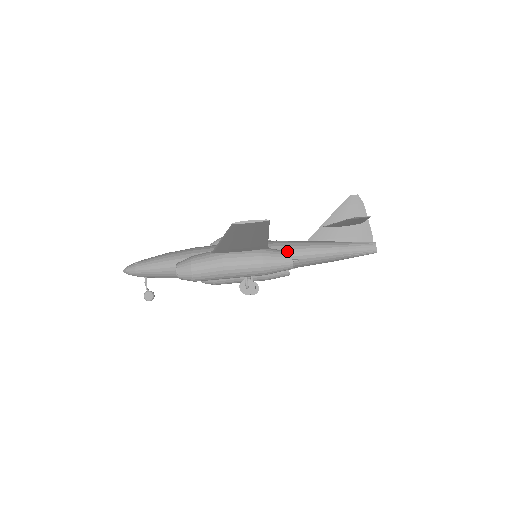
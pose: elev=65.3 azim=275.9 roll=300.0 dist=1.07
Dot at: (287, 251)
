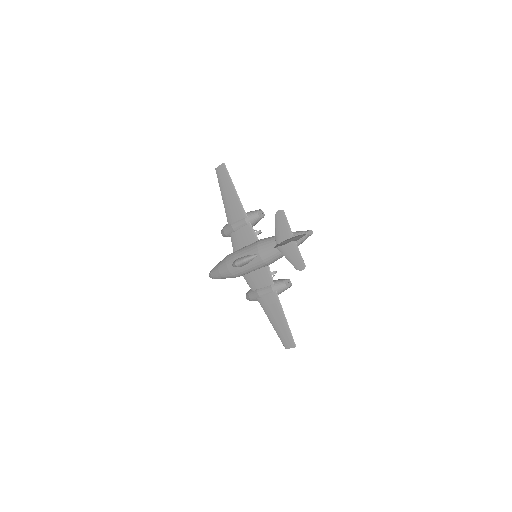
Dot at: (273, 262)
